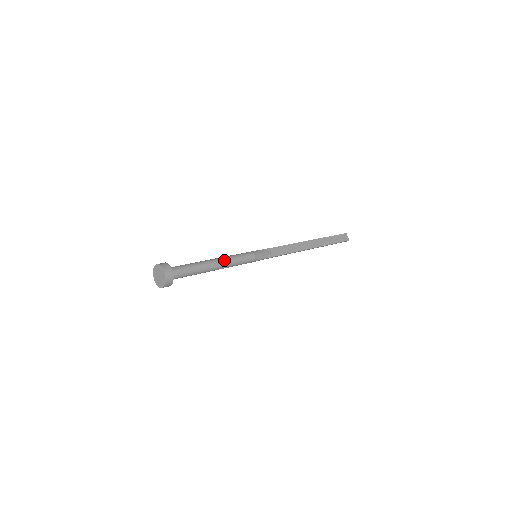
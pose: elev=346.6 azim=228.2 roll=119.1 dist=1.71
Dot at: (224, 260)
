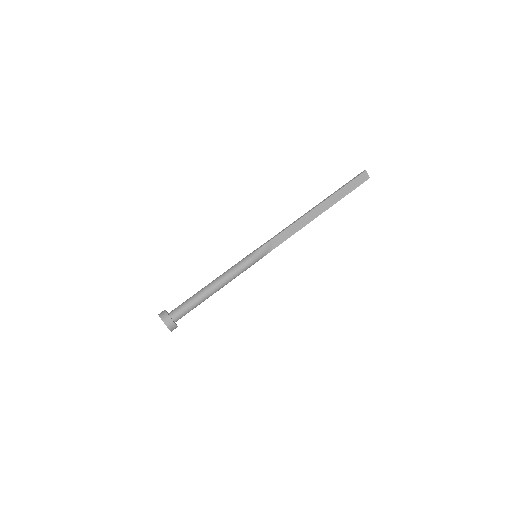
Dot at: (221, 282)
